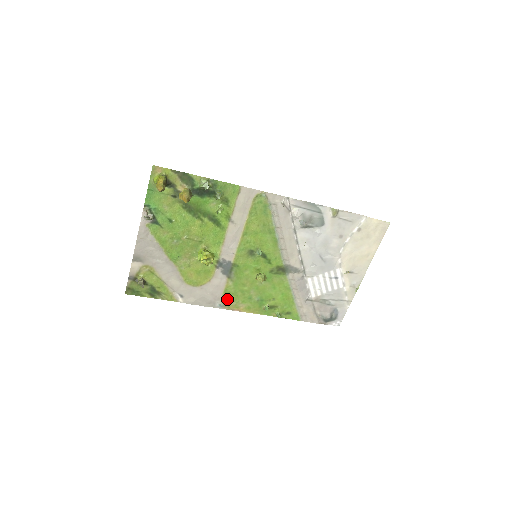
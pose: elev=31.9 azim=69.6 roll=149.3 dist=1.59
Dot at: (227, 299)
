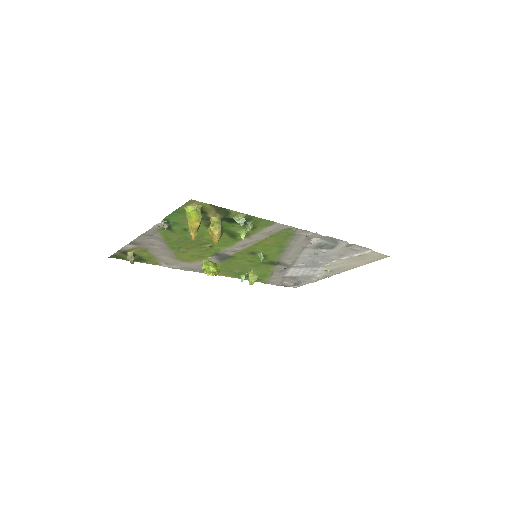
Dot at: occluded
